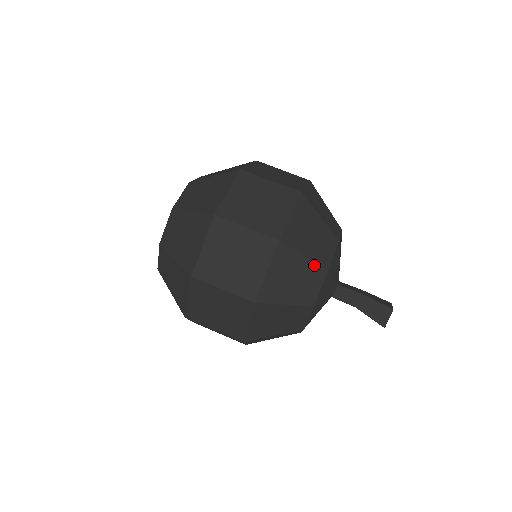
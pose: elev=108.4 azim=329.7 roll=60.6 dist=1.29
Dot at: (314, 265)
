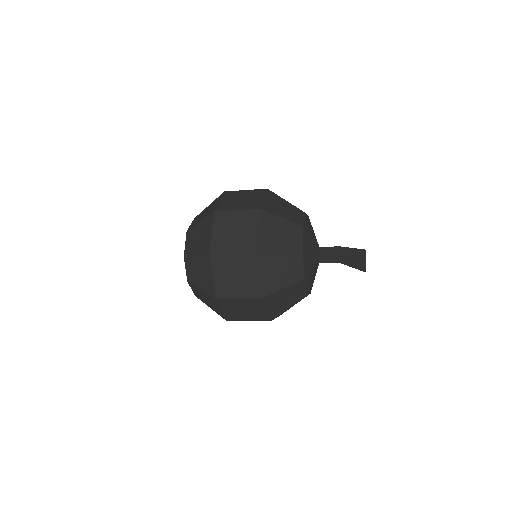
Dot at: (294, 207)
